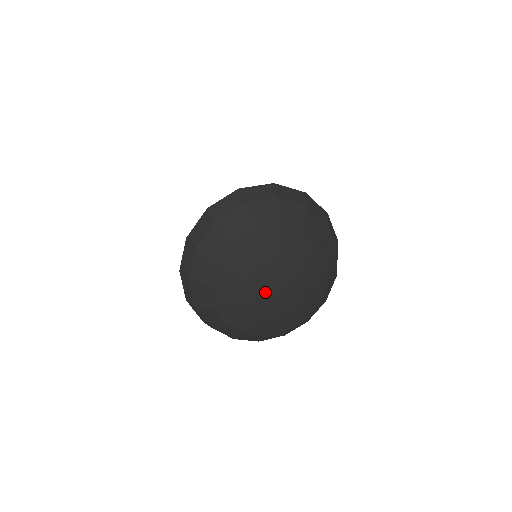
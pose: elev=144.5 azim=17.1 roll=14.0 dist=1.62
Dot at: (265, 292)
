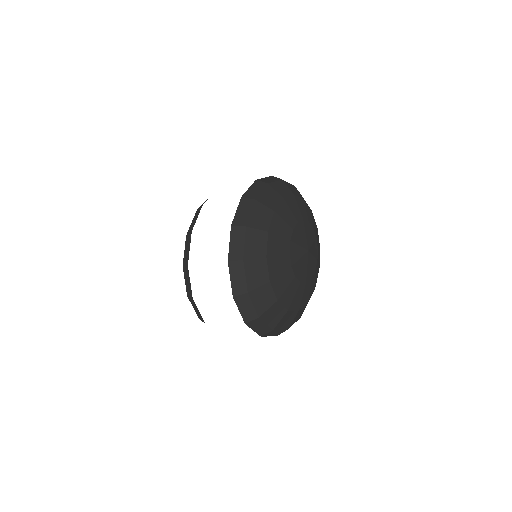
Dot at: (305, 239)
